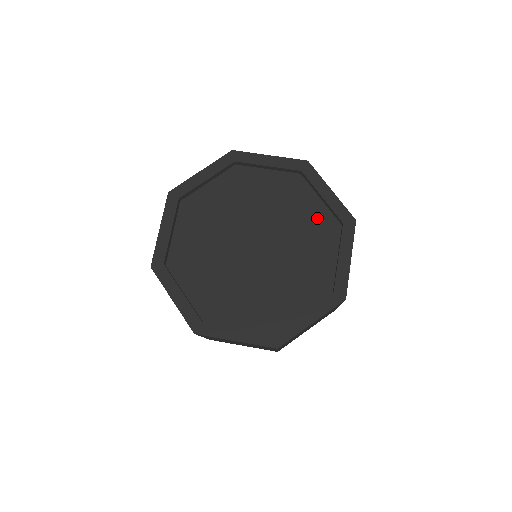
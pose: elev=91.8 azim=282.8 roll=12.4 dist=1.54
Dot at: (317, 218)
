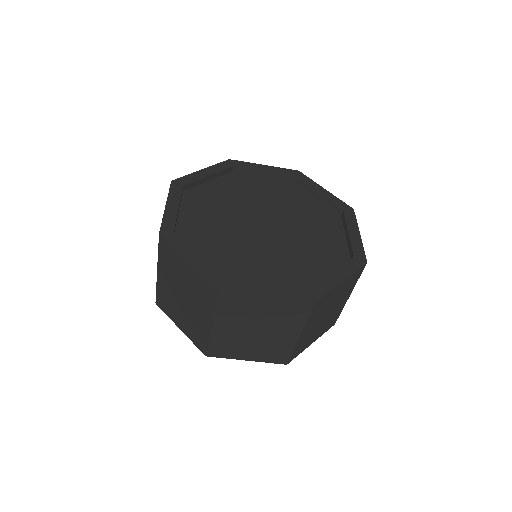
Dot at: (333, 245)
